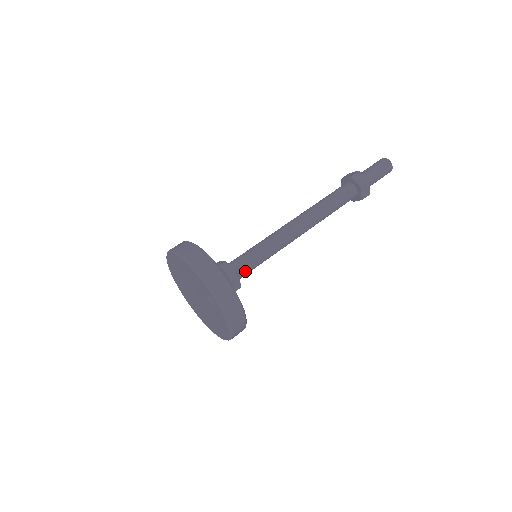
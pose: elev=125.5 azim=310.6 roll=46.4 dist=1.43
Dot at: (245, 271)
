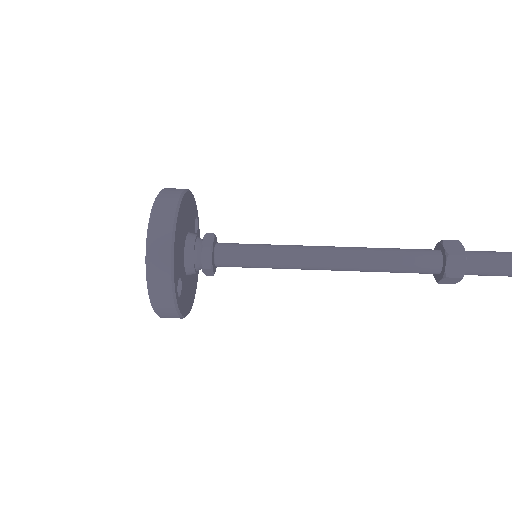
Dot at: (228, 266)
